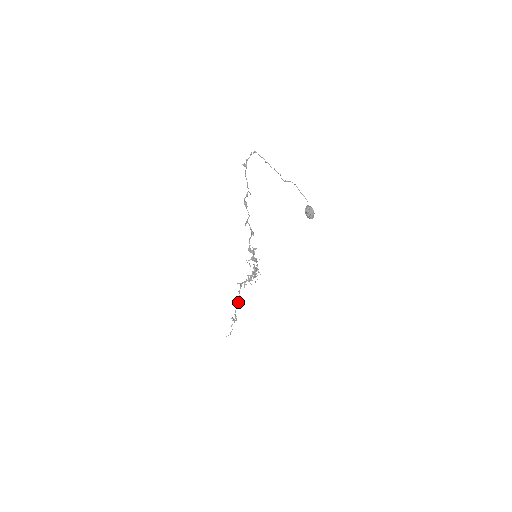
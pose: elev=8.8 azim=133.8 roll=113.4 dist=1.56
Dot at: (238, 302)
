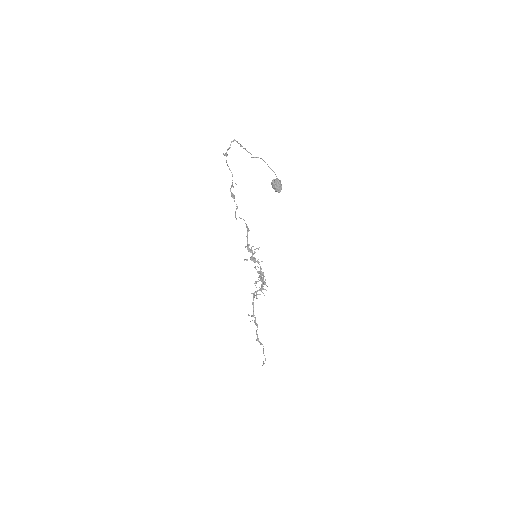
Dot at: (253, 315)
